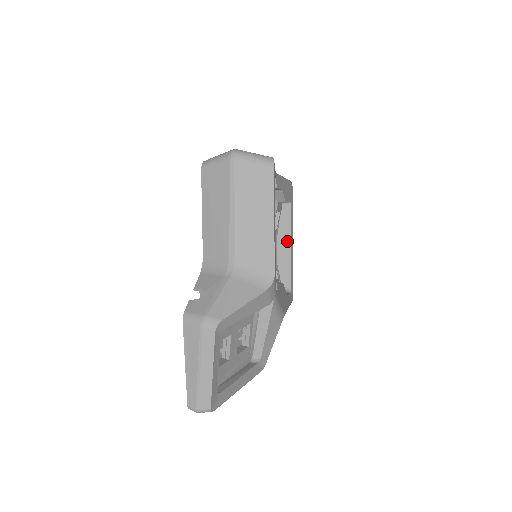
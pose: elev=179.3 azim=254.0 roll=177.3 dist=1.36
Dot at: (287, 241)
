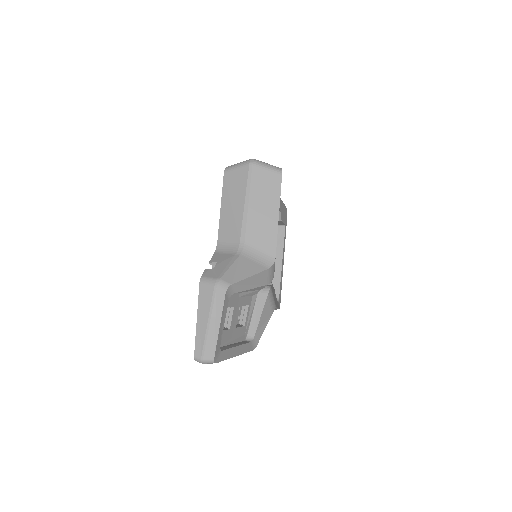
Dot at: (279, 257)
